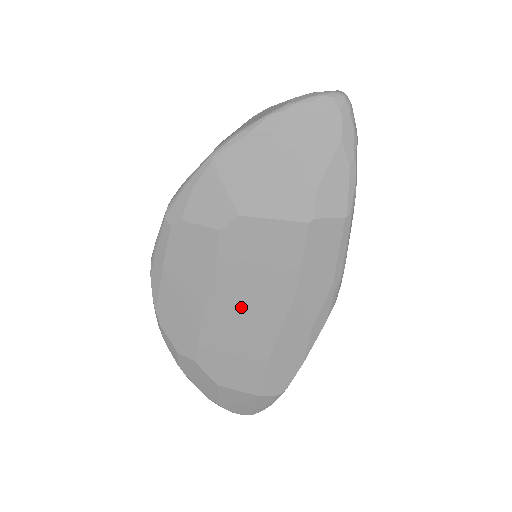
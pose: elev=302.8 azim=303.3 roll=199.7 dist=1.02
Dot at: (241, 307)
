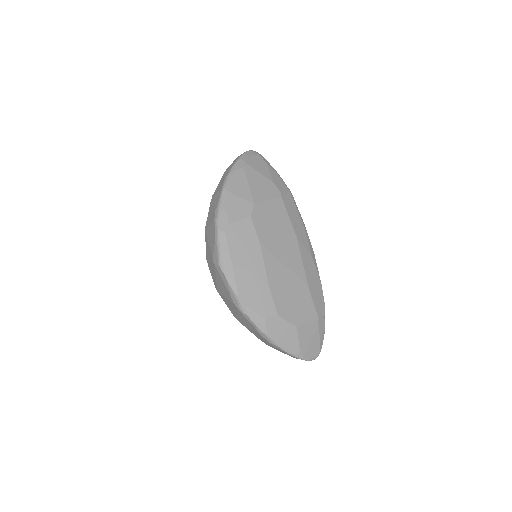
Dot at: (280, 258)
